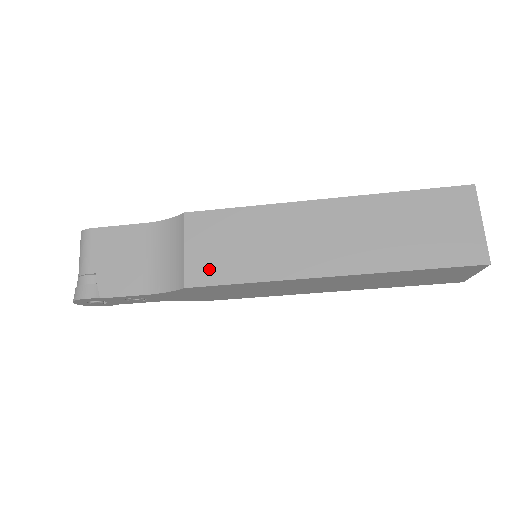
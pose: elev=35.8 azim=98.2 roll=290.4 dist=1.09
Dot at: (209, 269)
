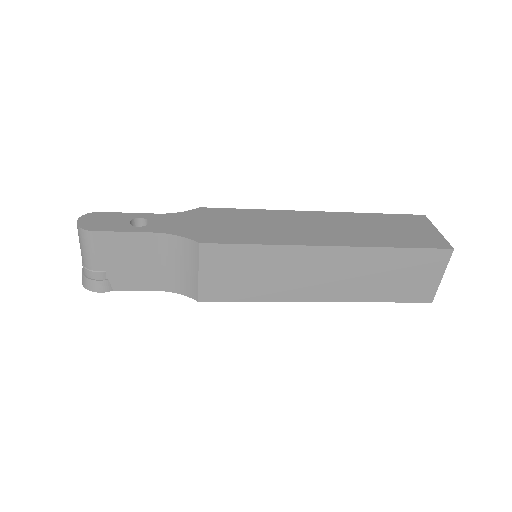
Dot at: (221, 290)
